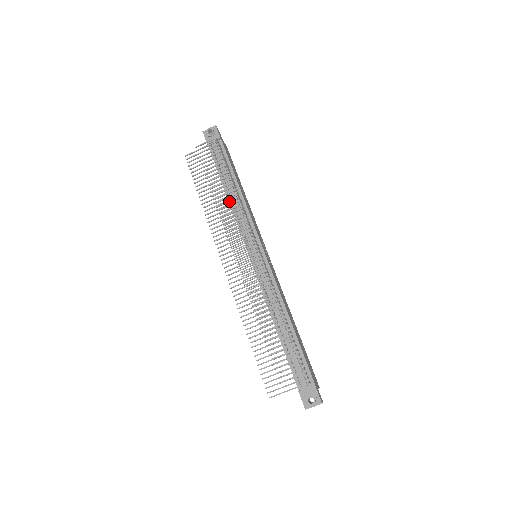
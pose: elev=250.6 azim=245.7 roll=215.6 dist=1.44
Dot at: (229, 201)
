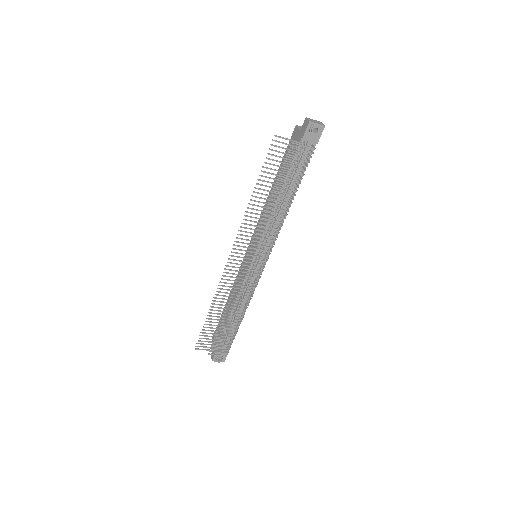
Dot at: (277, 217)
